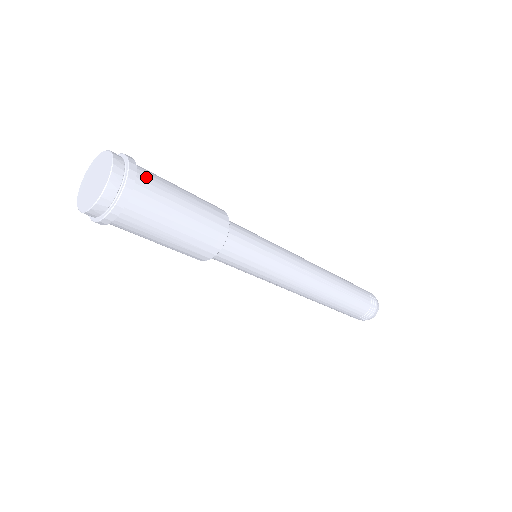
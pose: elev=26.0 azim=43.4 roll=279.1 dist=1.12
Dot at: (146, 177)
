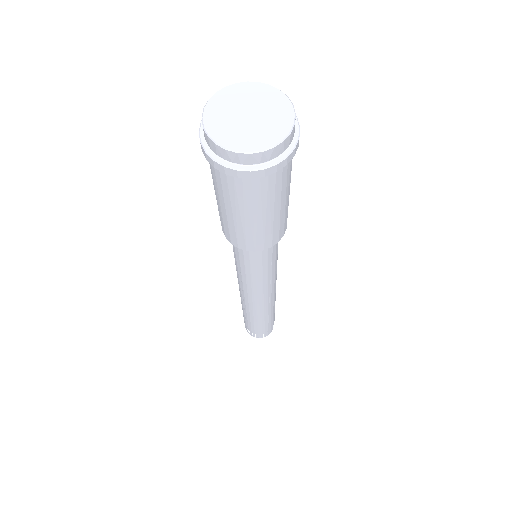
Dot at: (291, 160)
